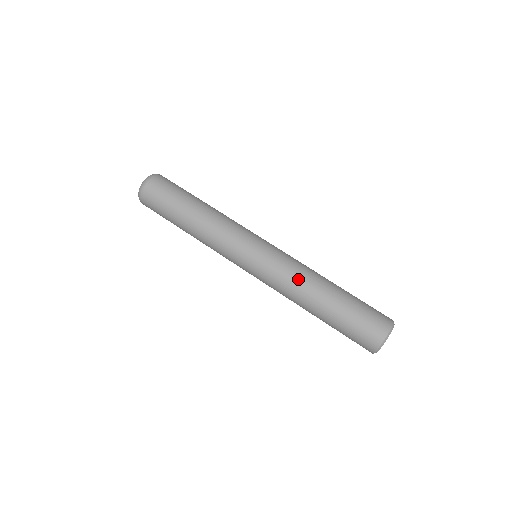
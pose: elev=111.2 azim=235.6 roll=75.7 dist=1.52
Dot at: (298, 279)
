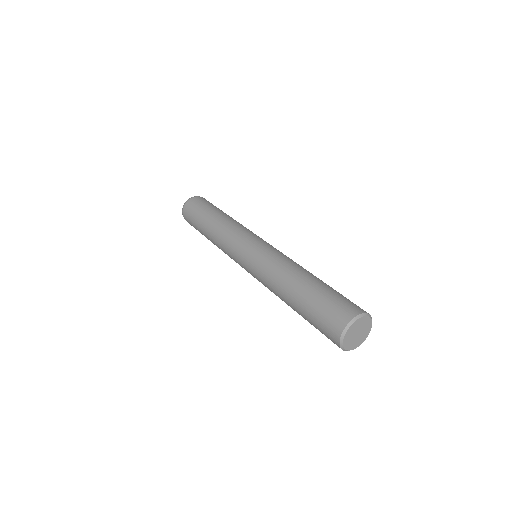
Dot at: (292, 261)
